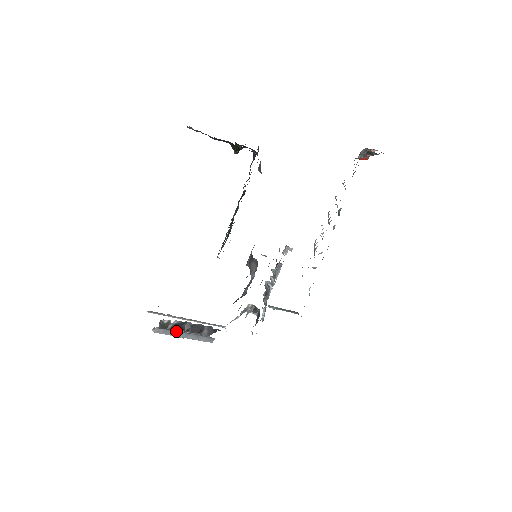
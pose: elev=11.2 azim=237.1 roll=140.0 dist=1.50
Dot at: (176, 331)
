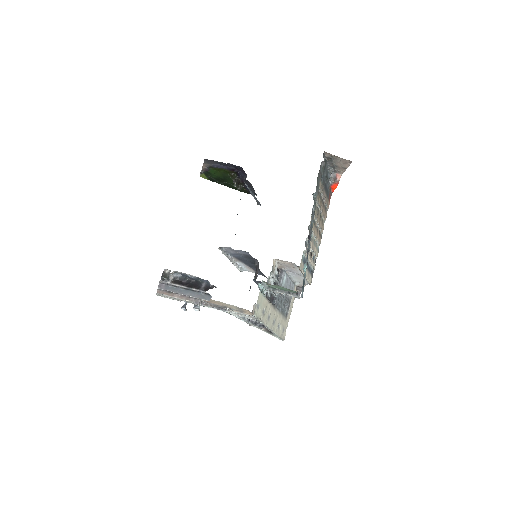
Dot at: (177, 288)
